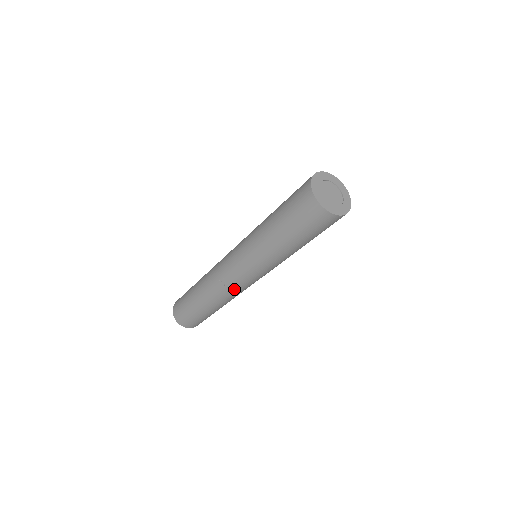
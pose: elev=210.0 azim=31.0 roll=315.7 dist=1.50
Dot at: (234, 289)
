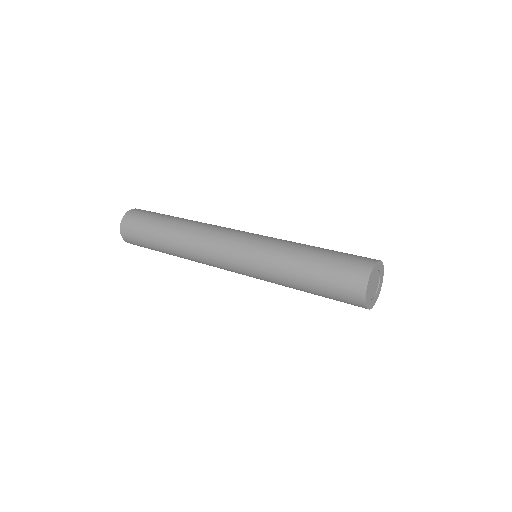
Dot at: occluded
